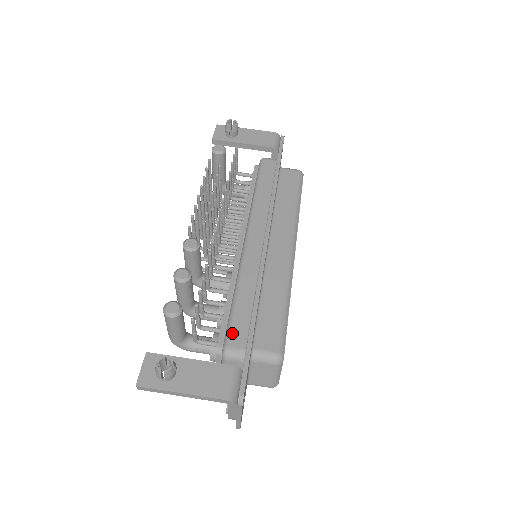
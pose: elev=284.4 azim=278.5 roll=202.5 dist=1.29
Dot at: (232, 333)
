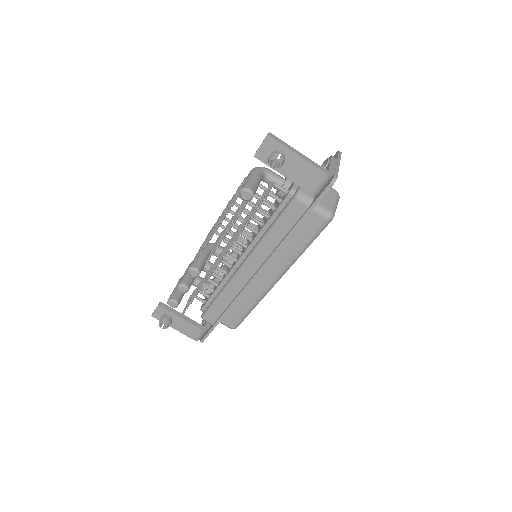
Dot at: (209, 314)
